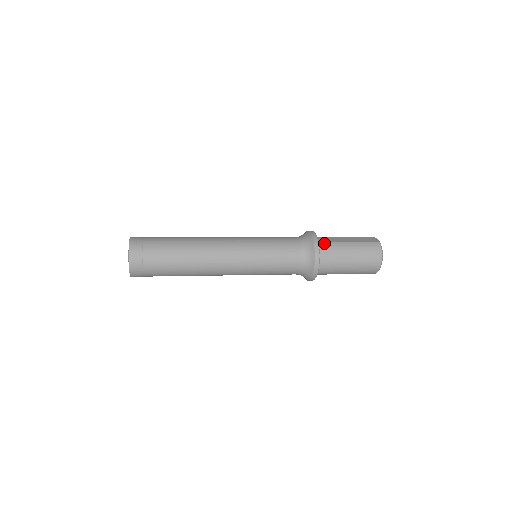
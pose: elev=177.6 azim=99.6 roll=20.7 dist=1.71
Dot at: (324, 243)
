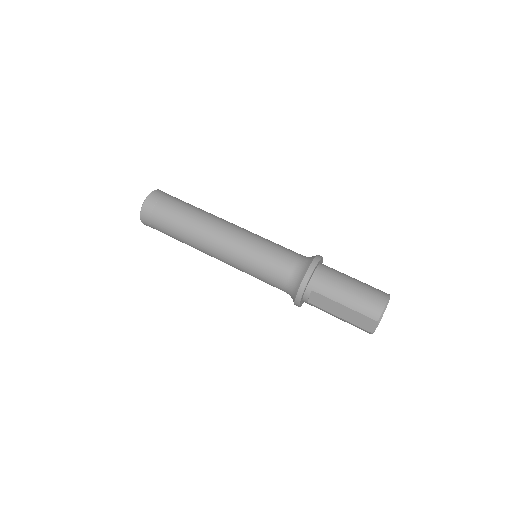
Dot at: (310, 304)
